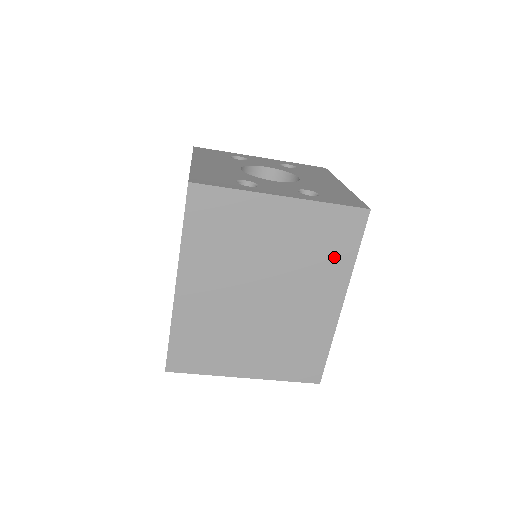
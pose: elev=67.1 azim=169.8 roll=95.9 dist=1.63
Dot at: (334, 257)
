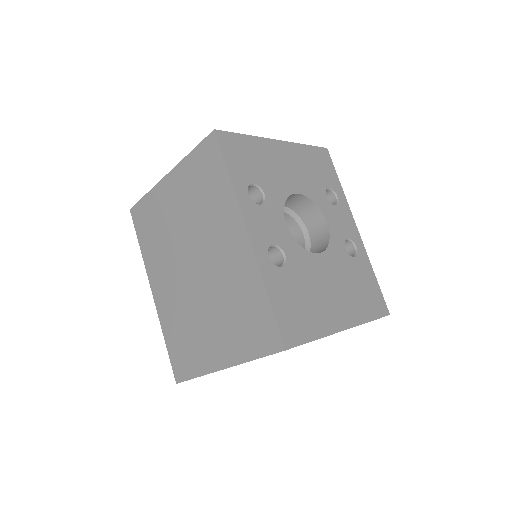
Dot at: (216, 193)
